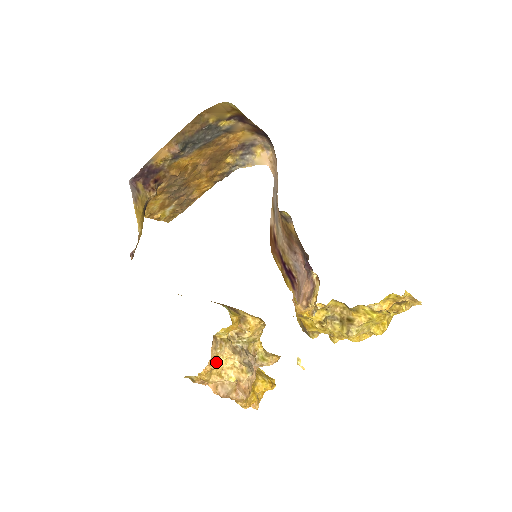
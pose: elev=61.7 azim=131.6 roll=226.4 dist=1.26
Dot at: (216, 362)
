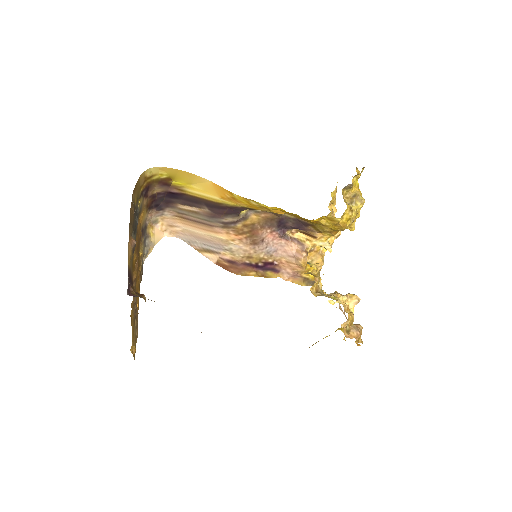
Dot at: occluded
